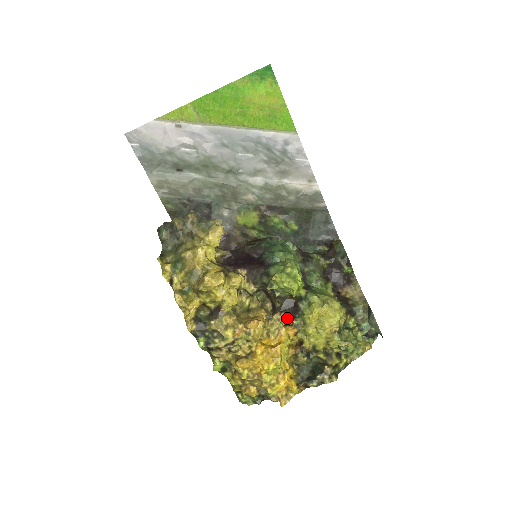
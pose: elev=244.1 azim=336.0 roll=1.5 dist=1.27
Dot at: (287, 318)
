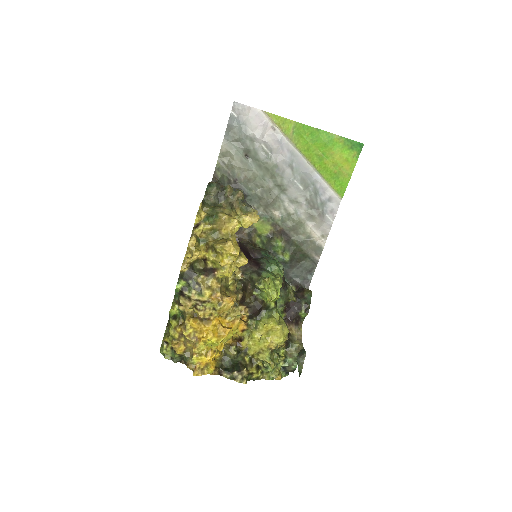
Dot at: (247, 314)
